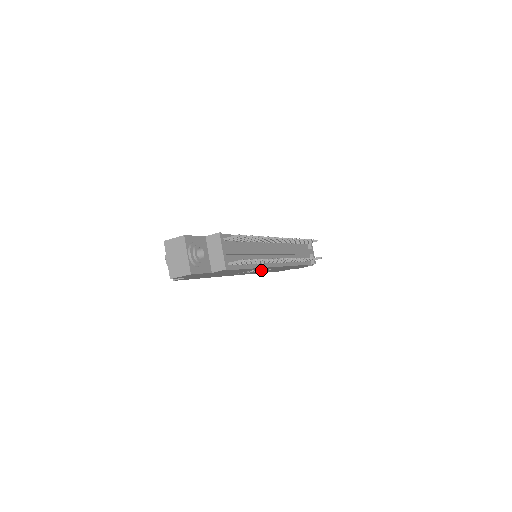
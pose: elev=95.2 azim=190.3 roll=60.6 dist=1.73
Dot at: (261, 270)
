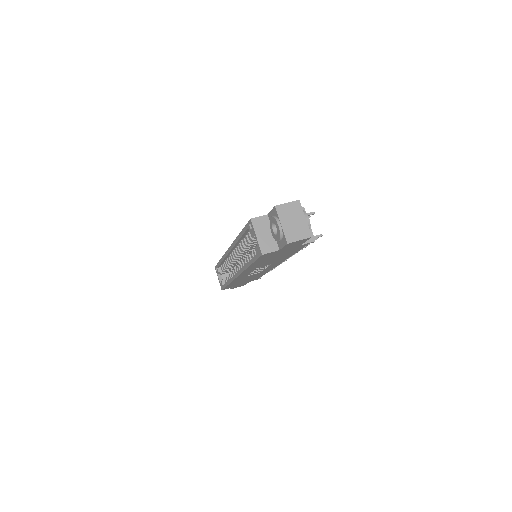
Dot at: (258, 271)
